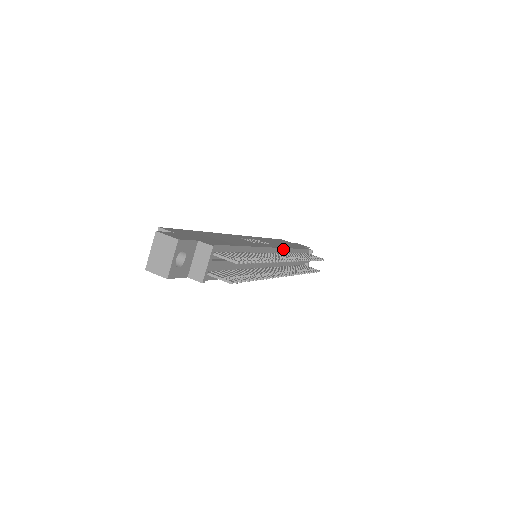
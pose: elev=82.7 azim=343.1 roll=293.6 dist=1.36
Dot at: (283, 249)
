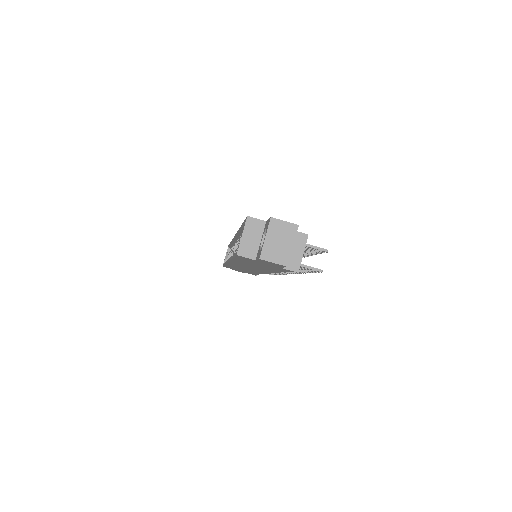
Dot at: occluded
